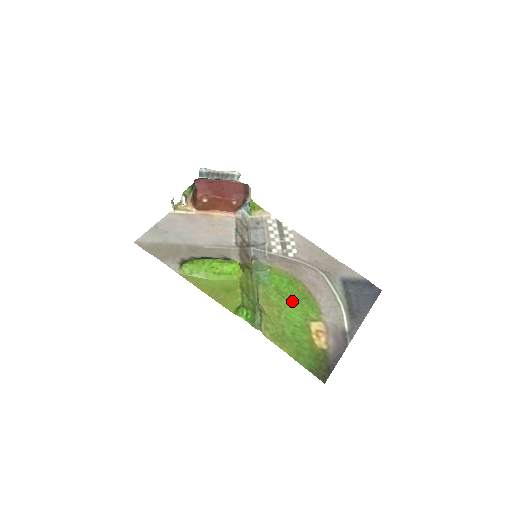
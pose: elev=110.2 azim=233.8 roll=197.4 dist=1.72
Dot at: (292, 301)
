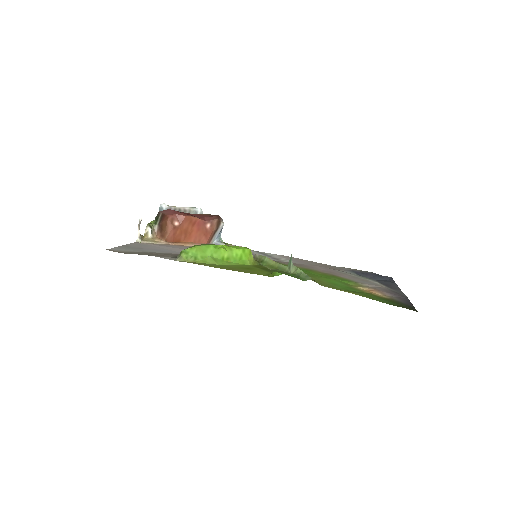
Dot at: (321, 276)
